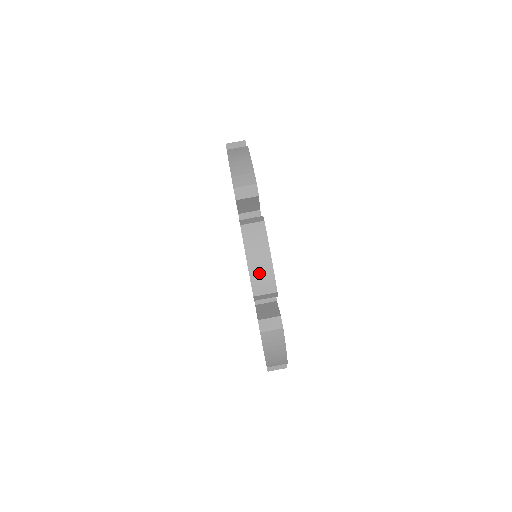
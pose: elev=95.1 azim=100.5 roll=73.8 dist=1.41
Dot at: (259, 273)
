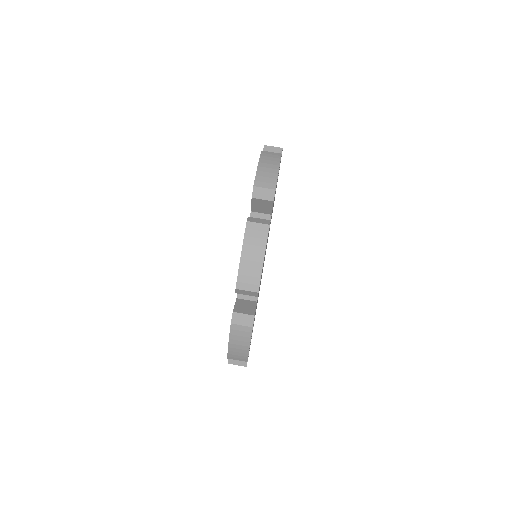
Dot at: (236, 353)
